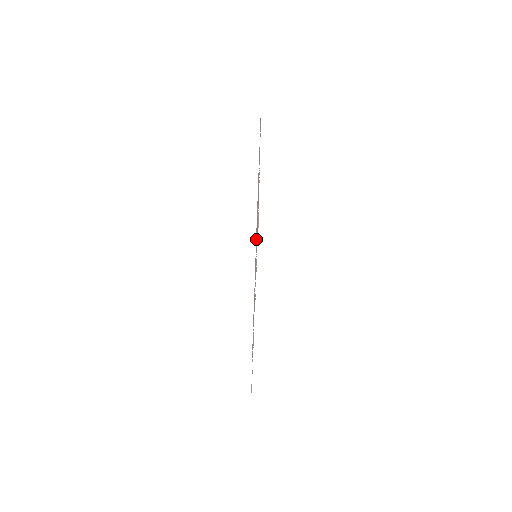
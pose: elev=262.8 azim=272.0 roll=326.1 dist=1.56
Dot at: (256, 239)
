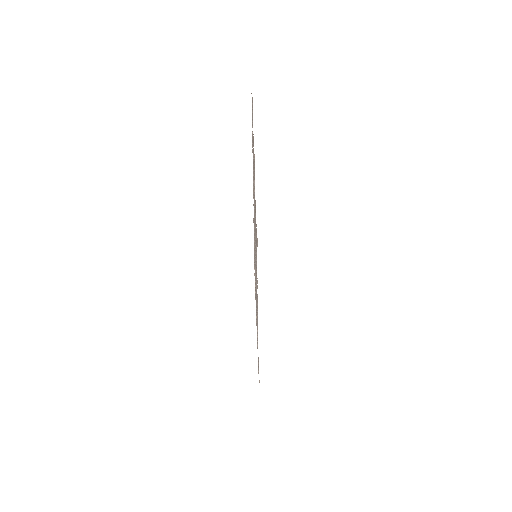
Dot at: occluded
